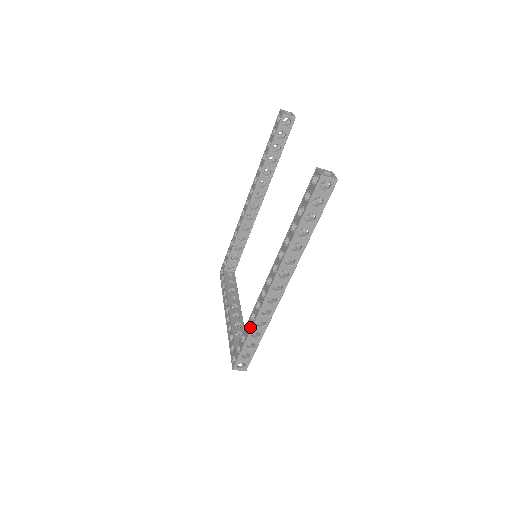
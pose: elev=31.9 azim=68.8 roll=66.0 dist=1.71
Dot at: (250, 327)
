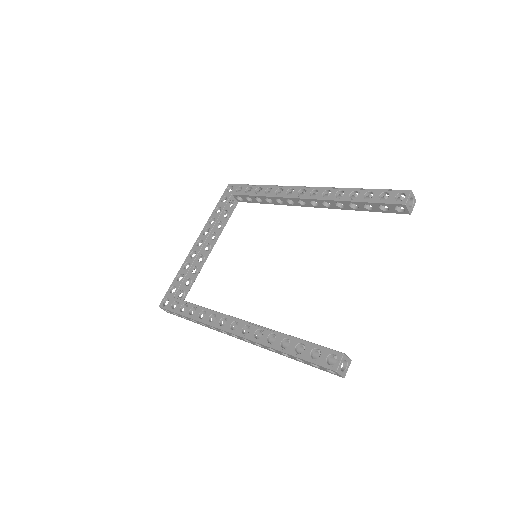
Dot at: (194, 316)
